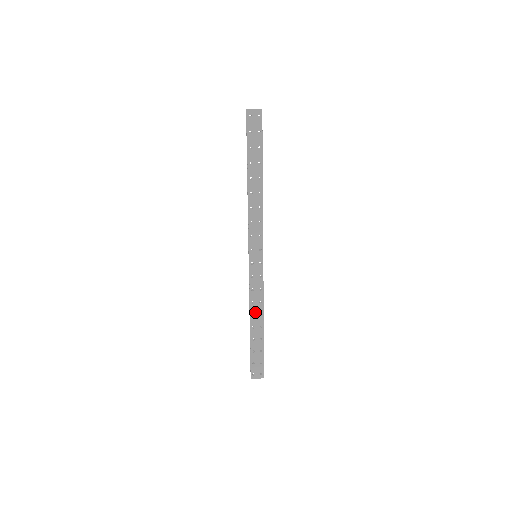
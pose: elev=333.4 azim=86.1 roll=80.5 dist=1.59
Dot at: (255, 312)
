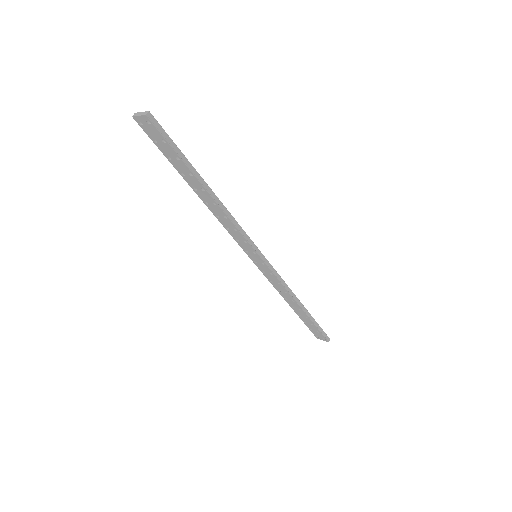
Dot at: (287, 298)
